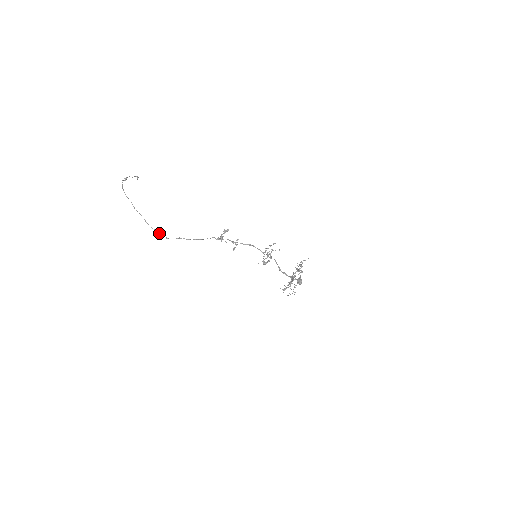
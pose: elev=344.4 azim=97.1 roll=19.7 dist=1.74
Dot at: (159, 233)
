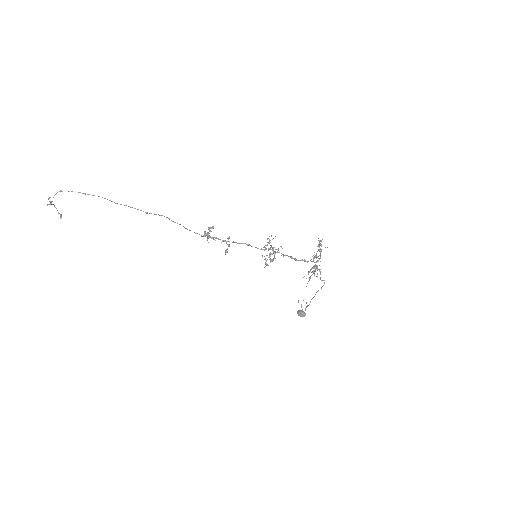
Dot at: occluded
